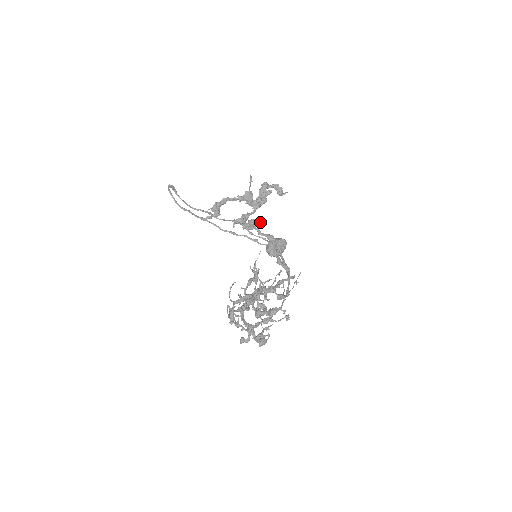
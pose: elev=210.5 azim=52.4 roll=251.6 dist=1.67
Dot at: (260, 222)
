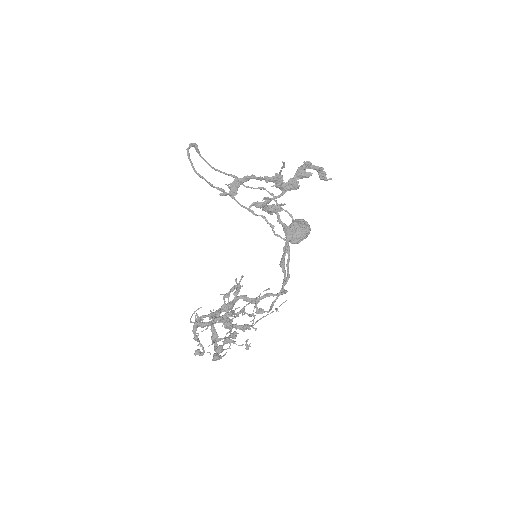
Dot at: occluded
